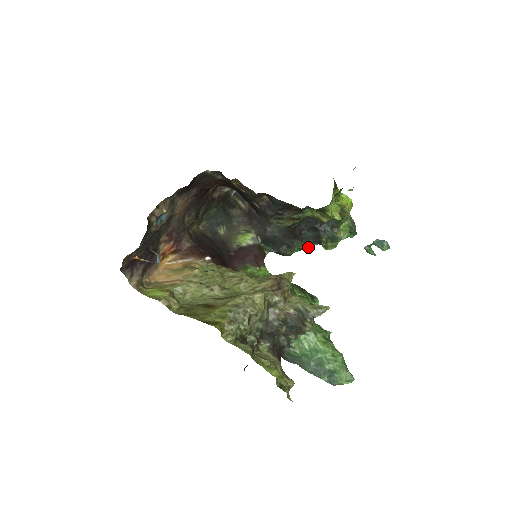
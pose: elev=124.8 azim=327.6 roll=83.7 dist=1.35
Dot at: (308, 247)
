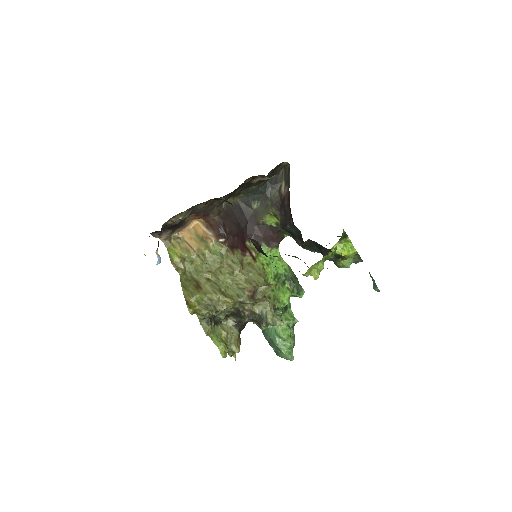
Dot at: occluded
